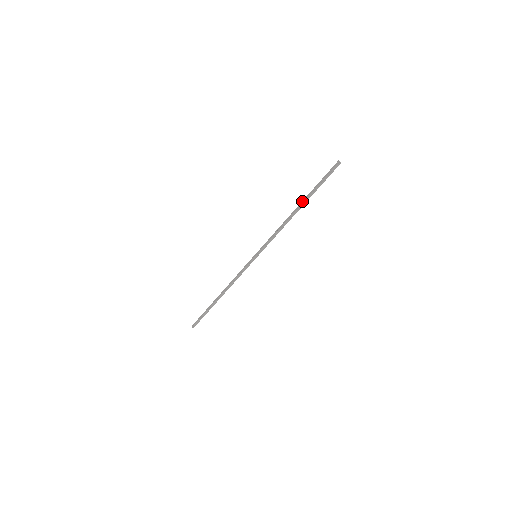
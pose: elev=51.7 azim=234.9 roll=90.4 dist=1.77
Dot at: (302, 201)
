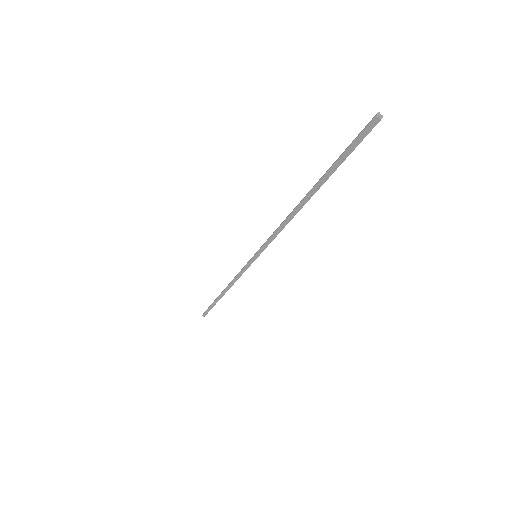
Dot at: occluded
